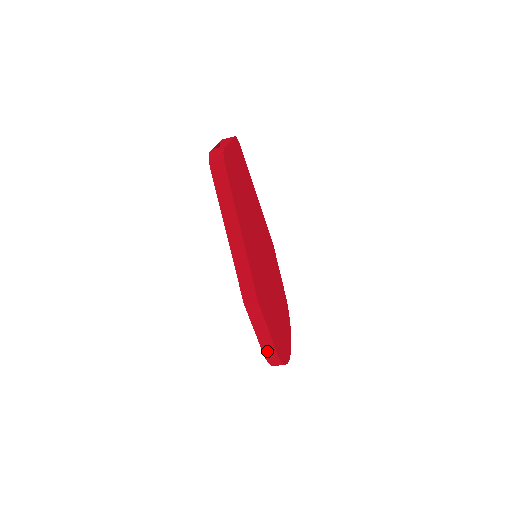
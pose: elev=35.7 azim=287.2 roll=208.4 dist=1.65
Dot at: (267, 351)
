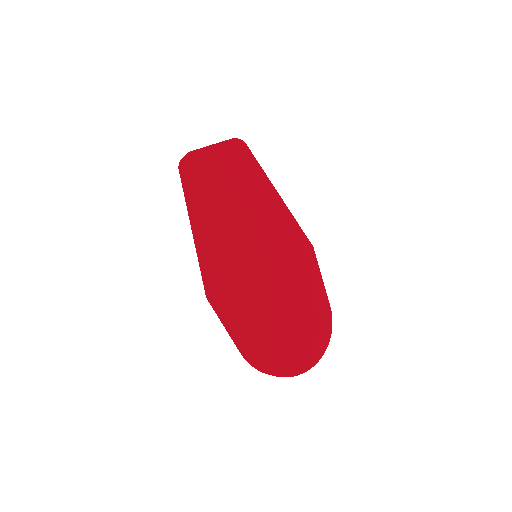
Dot at: (242, 353)
